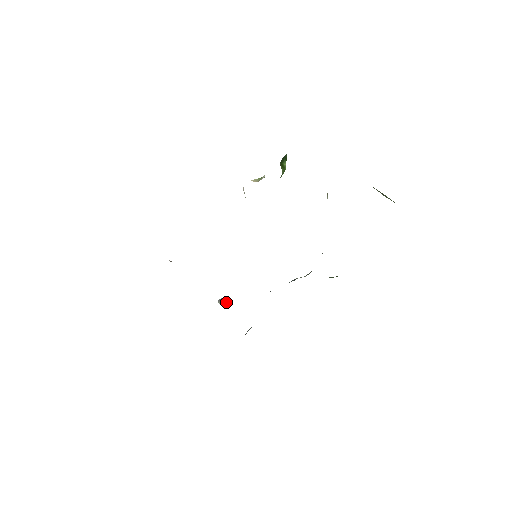
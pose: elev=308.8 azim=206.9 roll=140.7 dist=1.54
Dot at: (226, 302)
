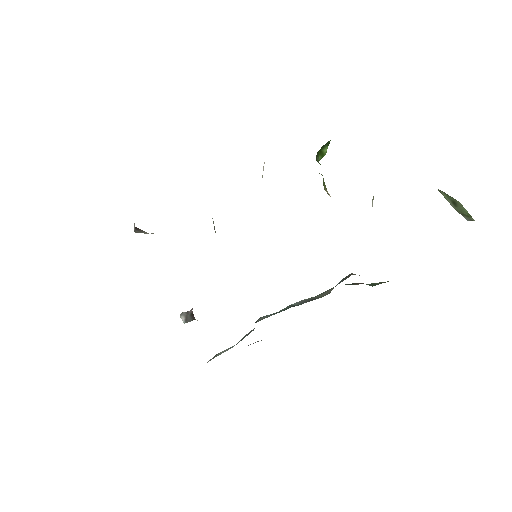
Dot at: (193, 315)
